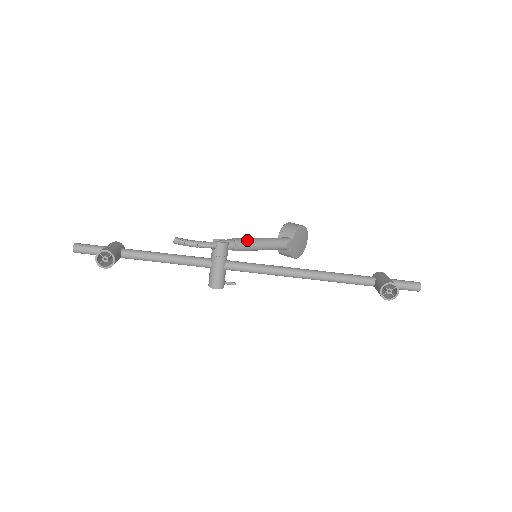
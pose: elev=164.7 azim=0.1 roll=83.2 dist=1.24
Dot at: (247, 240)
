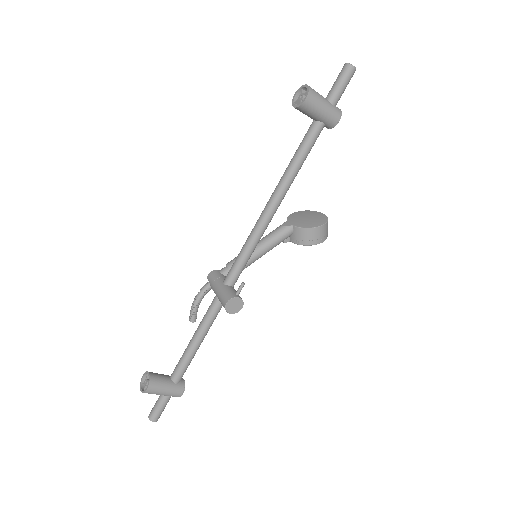
Dot at: occluded
